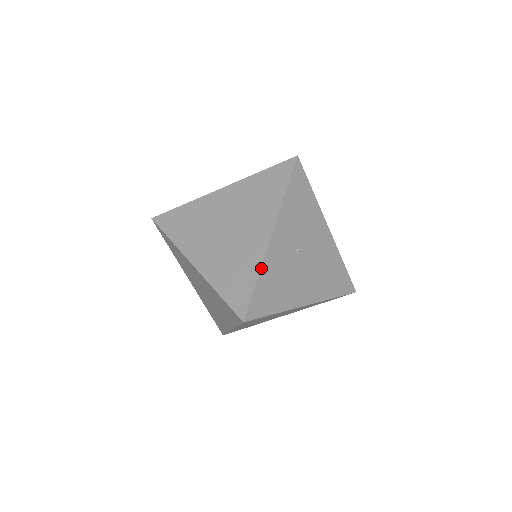
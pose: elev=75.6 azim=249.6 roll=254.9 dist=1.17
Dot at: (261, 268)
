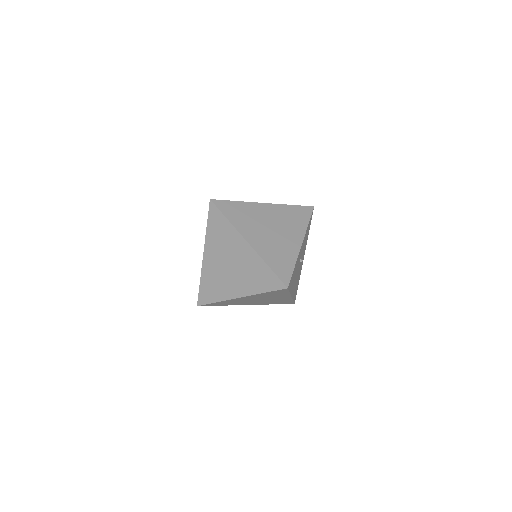
Dot at: occluded
